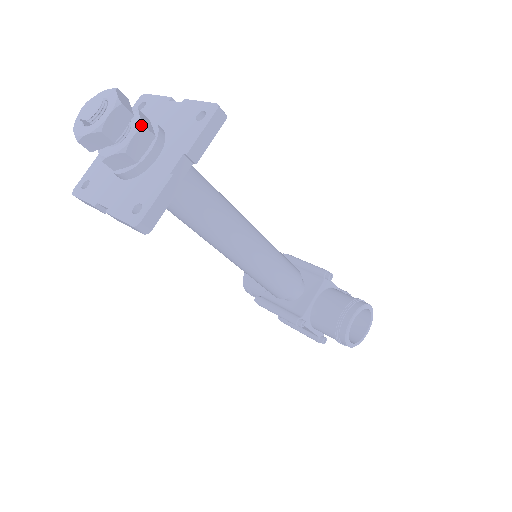
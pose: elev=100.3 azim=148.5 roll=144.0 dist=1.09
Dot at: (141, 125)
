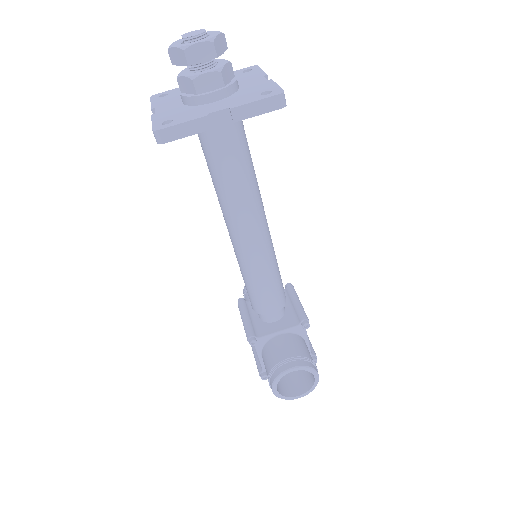
Dot at: (219, 69)
